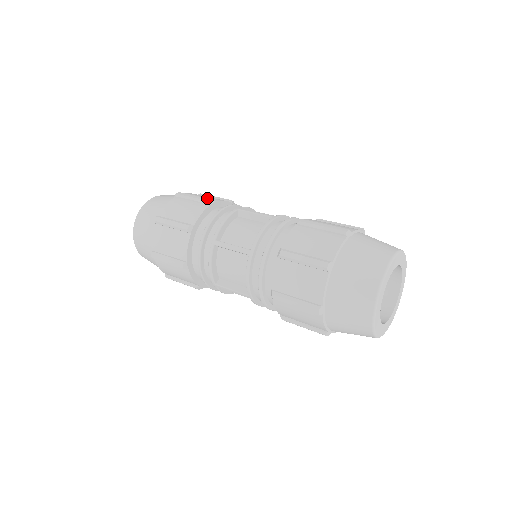
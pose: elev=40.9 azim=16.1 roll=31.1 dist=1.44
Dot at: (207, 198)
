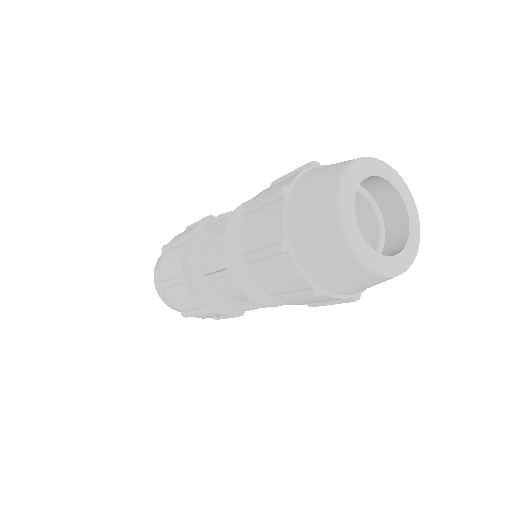
Dot at: (180, 237)
